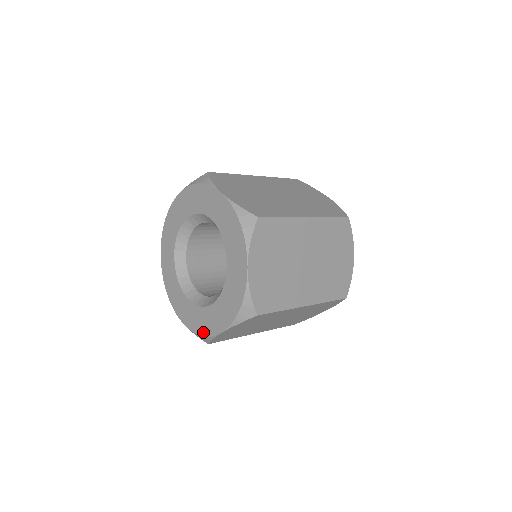
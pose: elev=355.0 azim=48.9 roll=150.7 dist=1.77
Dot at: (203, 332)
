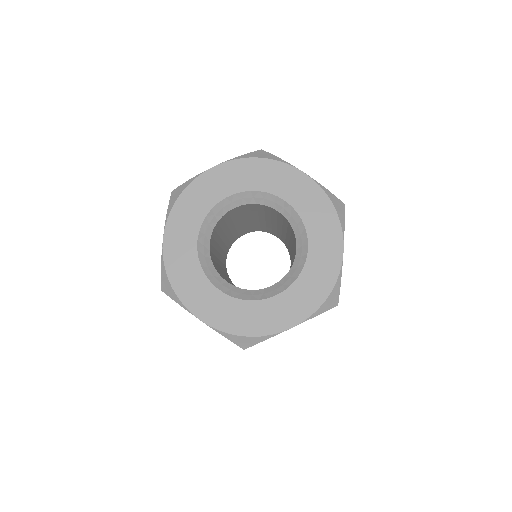
Dot at: (255, 331)
